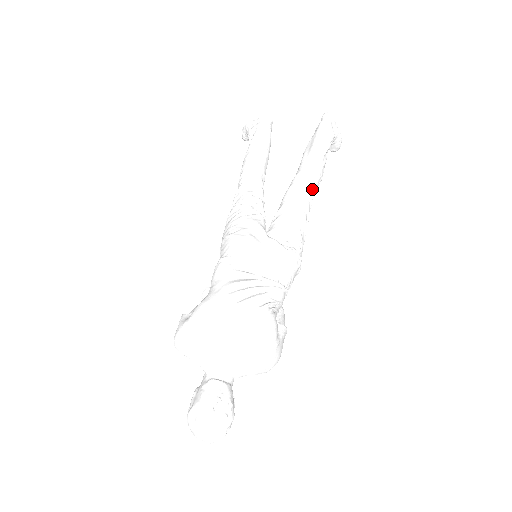
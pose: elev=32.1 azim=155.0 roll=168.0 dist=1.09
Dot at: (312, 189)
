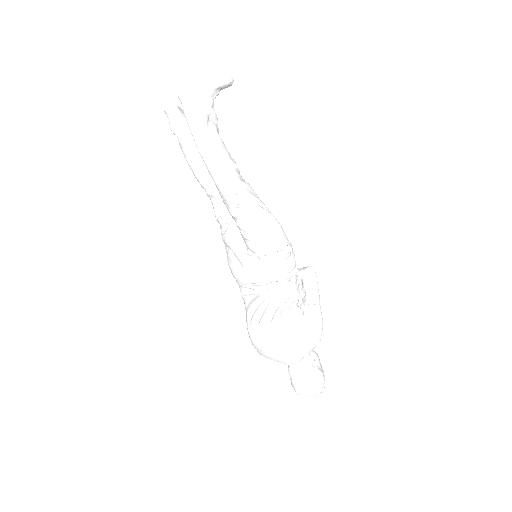
Dot at: (232, 191)
